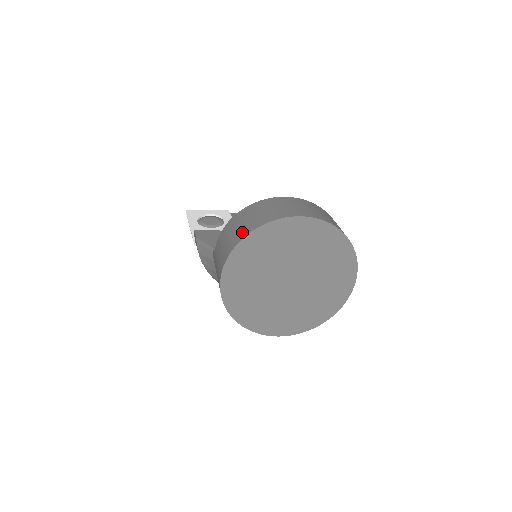
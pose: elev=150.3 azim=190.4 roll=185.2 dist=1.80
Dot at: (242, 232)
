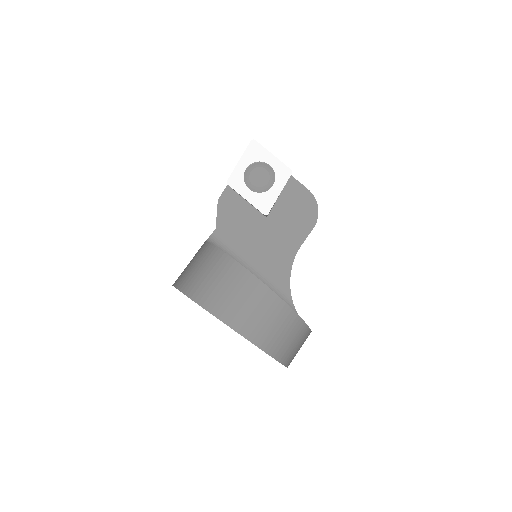
Dot at: (191, 286)
